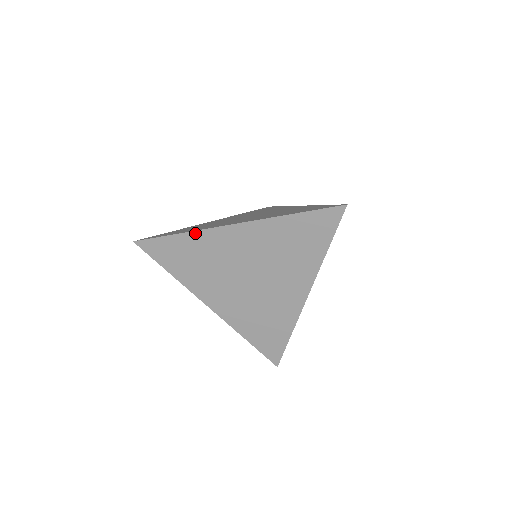
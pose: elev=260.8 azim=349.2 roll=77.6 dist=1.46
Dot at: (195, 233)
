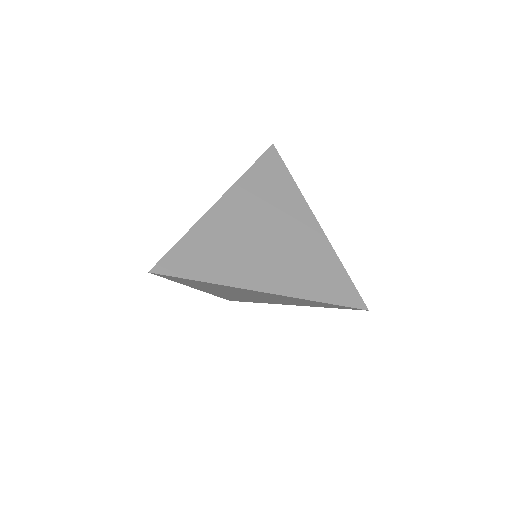
Dot at: (222, 285)
